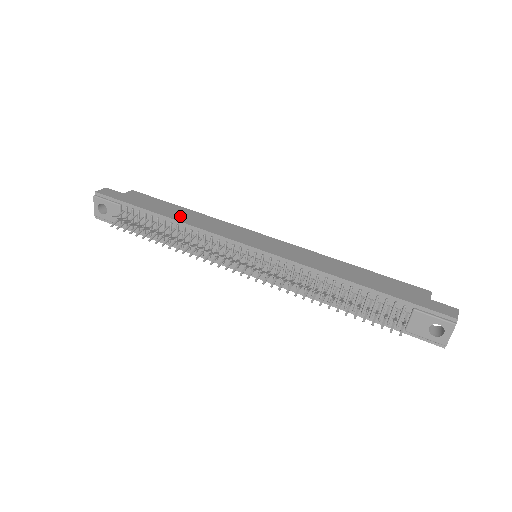
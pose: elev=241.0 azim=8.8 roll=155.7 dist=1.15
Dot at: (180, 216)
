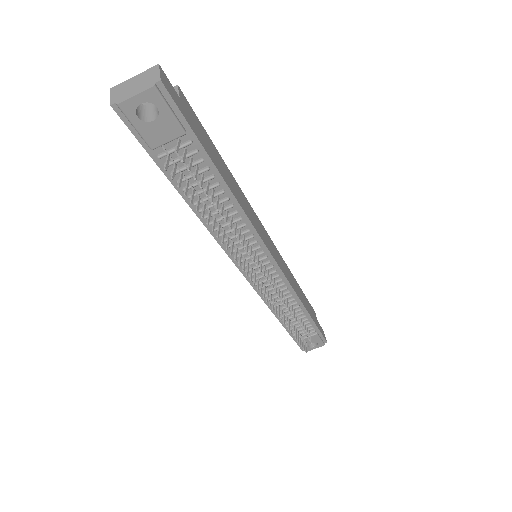
Dot at: (234, 188)
